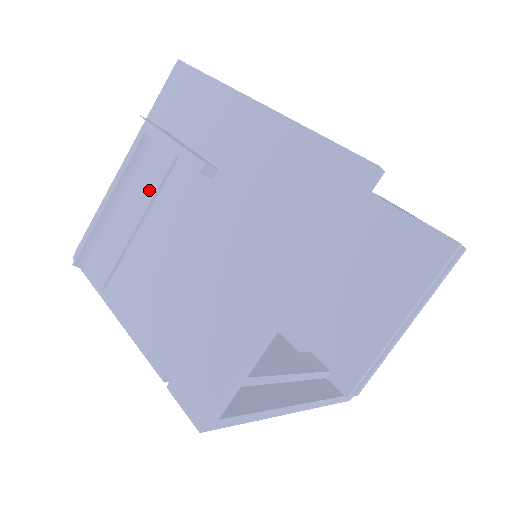
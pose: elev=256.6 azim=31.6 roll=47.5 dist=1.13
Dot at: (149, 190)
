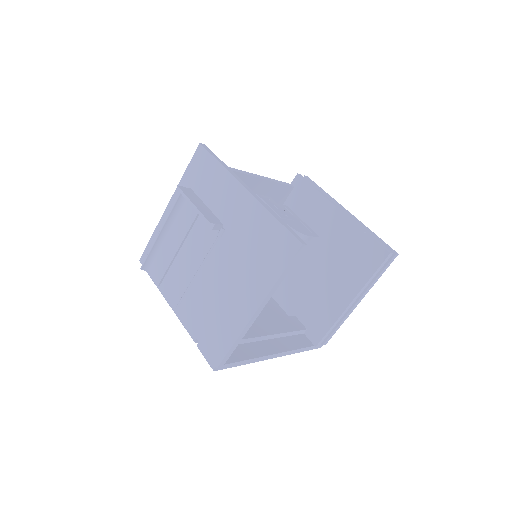
Dot at: (184, 229)
